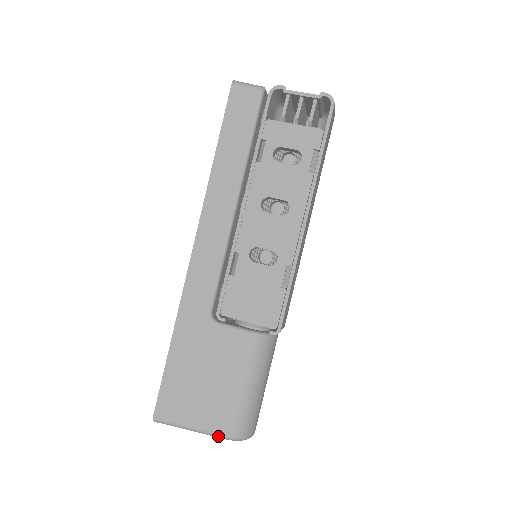
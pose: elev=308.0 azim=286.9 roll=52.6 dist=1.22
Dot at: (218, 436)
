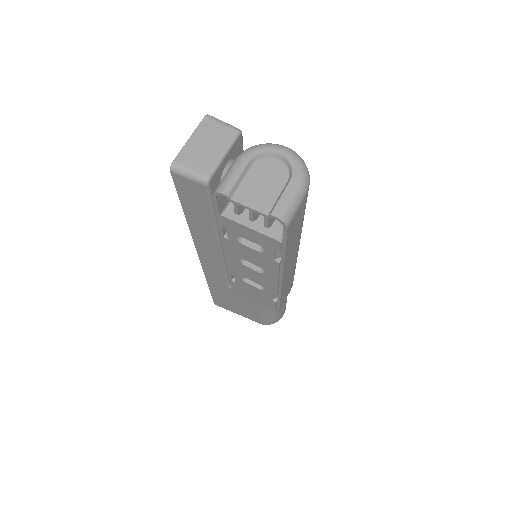
Dot at: occluded
